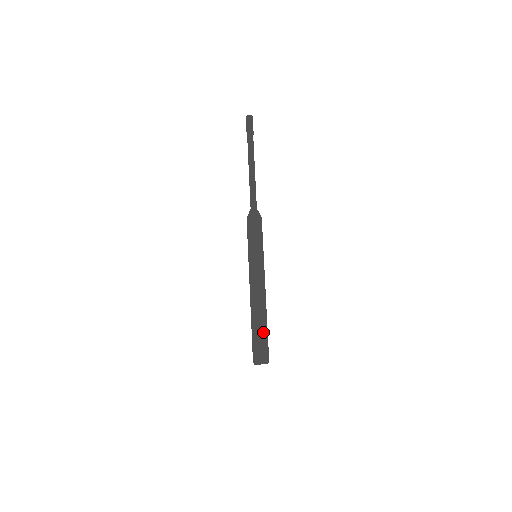
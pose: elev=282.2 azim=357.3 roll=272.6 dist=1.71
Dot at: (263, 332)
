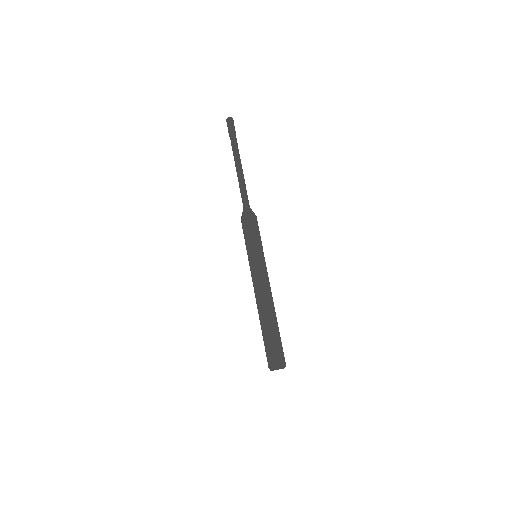
Dot at: occluded
